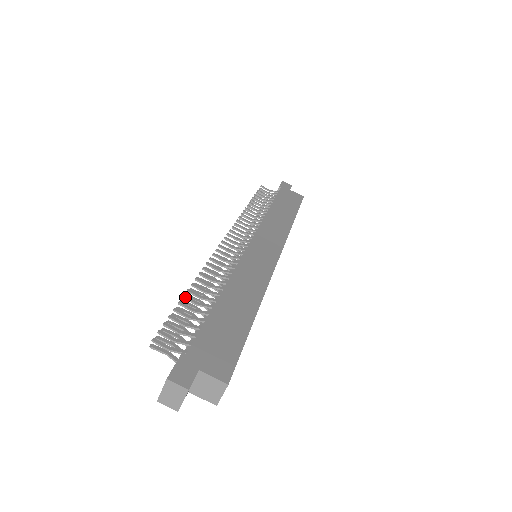
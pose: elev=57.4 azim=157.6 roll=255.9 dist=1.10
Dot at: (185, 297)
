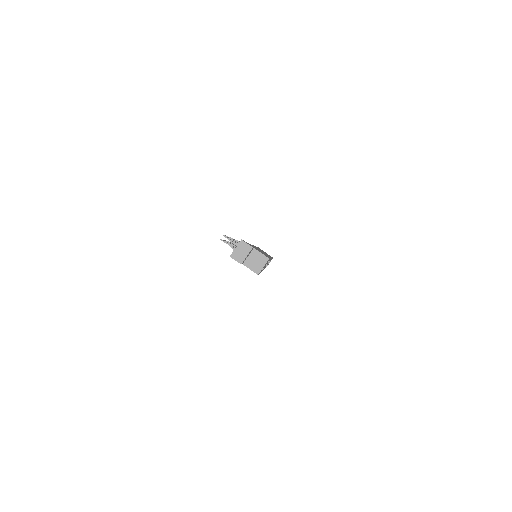
Dot at: occluded
